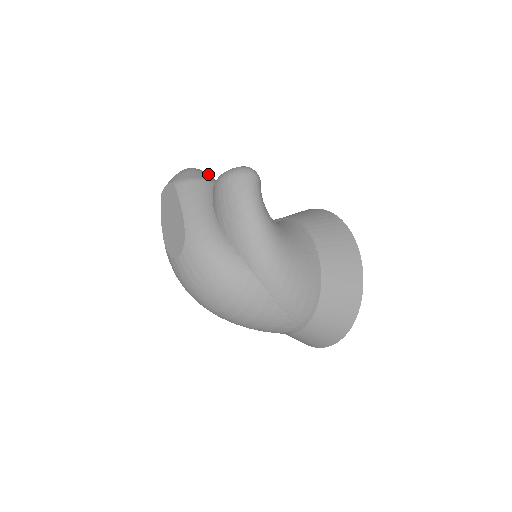
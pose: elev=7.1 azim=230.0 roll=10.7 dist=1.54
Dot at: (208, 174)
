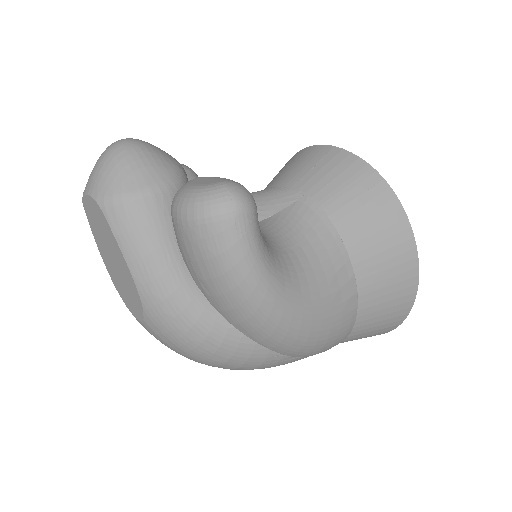
Dot at: (155, 155)
